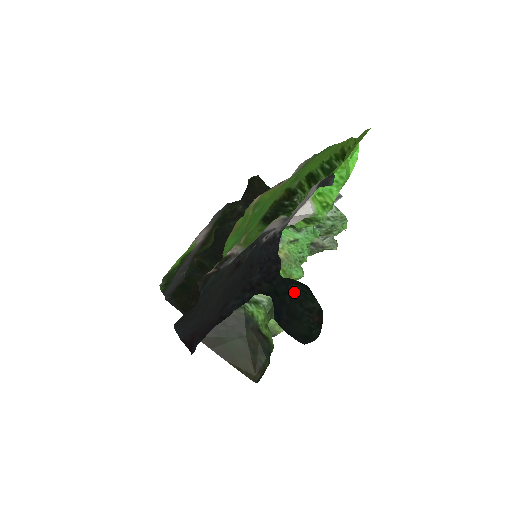
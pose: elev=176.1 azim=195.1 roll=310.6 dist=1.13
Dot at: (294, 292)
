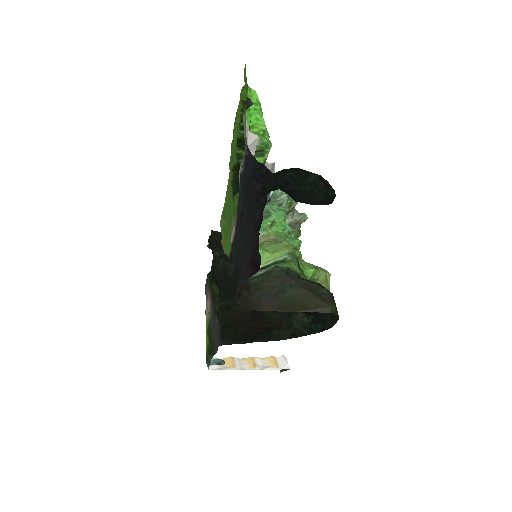
Dot at: (292, 180)
